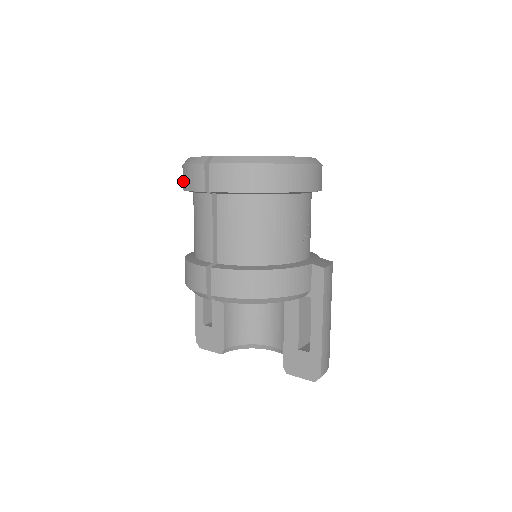
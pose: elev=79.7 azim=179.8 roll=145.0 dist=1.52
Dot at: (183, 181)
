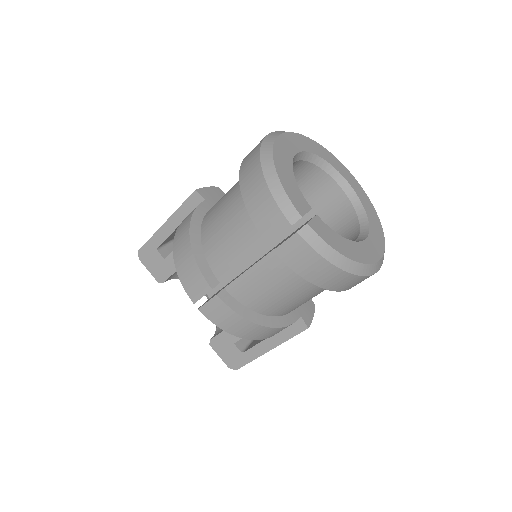
Dot at: (249, 187)
